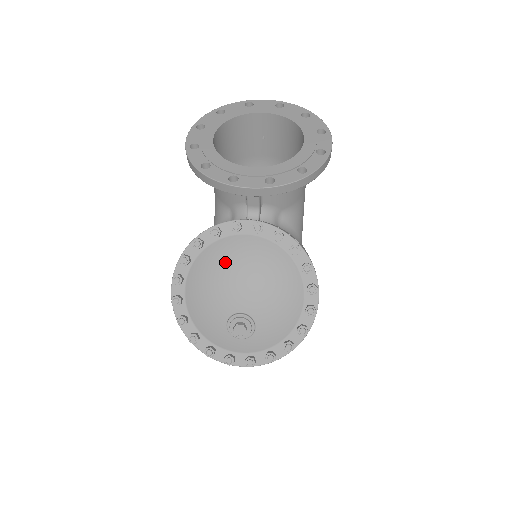
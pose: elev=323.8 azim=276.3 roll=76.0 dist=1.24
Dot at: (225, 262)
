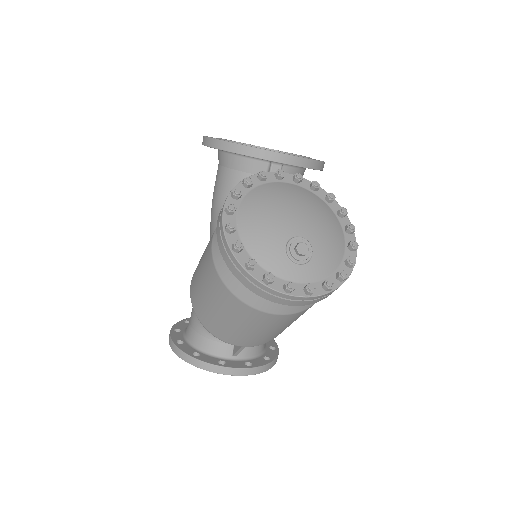
Dot at: (276, 196)
